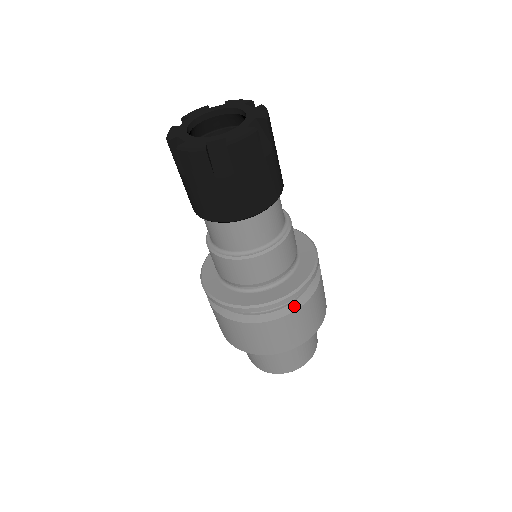
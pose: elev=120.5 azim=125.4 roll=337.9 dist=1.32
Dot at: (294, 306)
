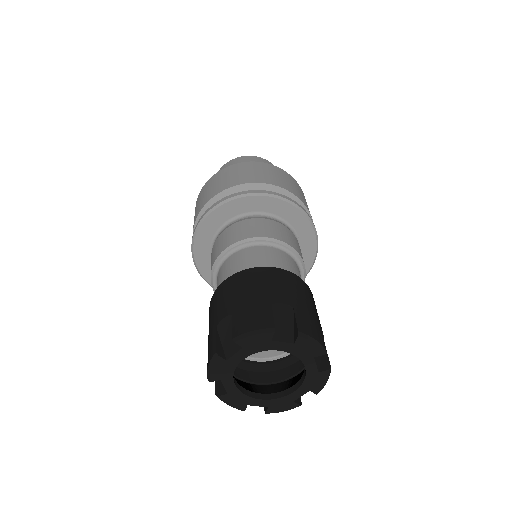
Dot at: occluded
